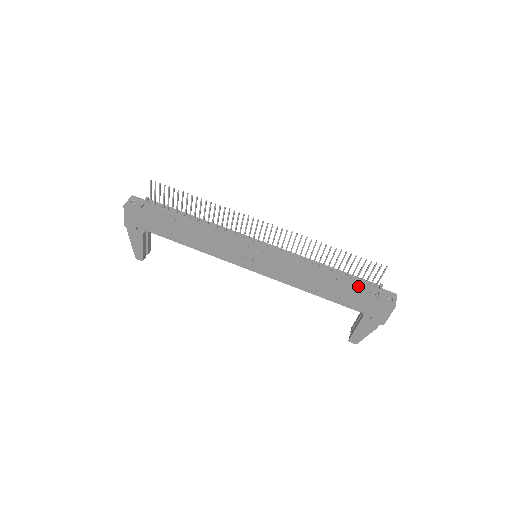
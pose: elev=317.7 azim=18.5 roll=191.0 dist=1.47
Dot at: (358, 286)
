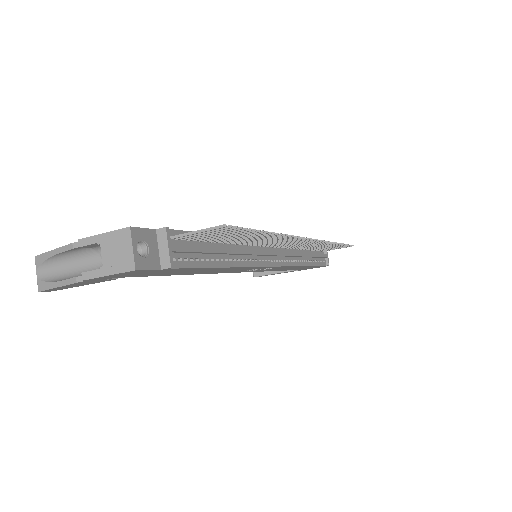
Dot at: (319, 259)
